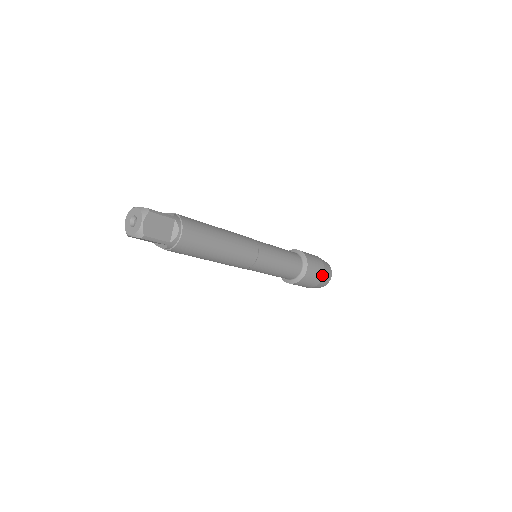
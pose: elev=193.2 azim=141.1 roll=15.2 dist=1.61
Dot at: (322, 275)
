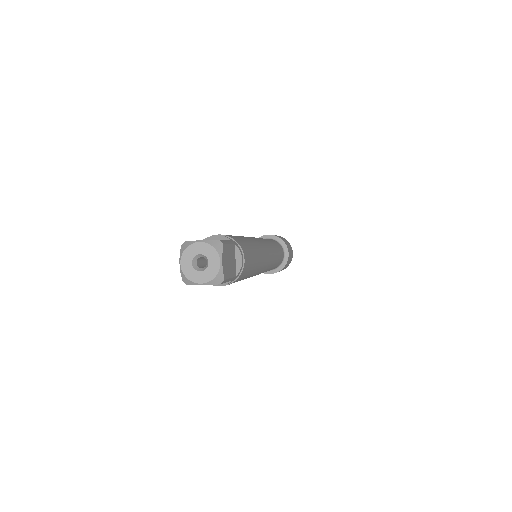
Dot at: (292, 255)
